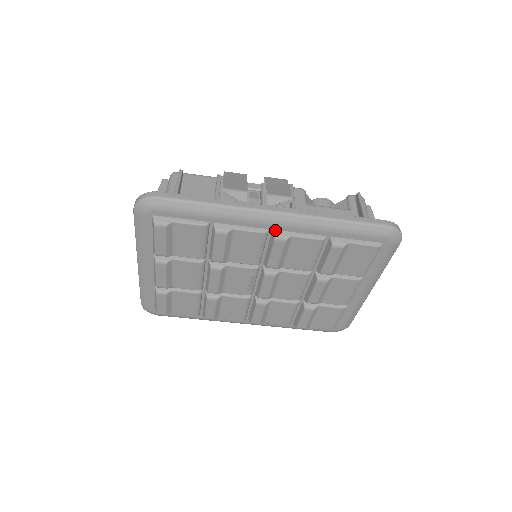
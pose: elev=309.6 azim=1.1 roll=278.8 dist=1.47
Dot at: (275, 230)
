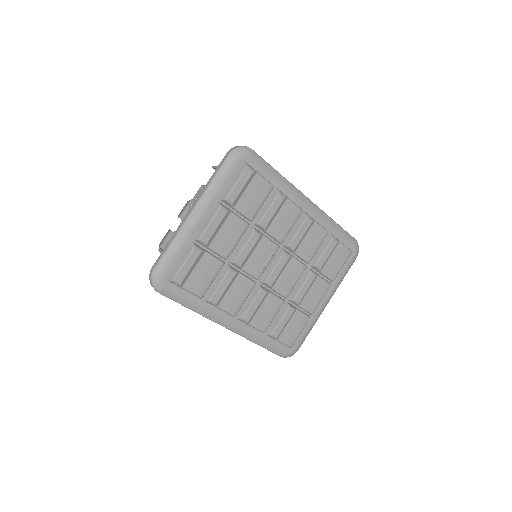
Dot at: (306, 213)
